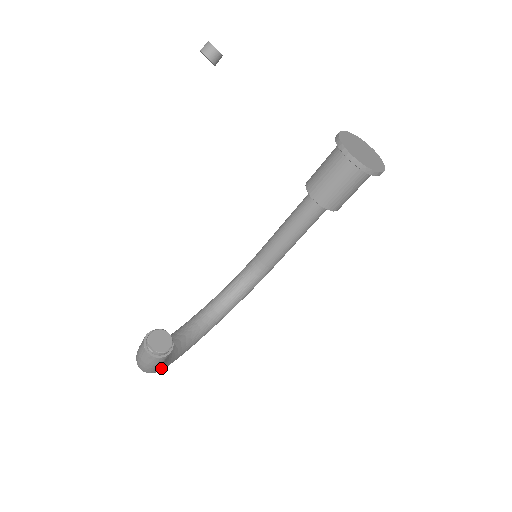
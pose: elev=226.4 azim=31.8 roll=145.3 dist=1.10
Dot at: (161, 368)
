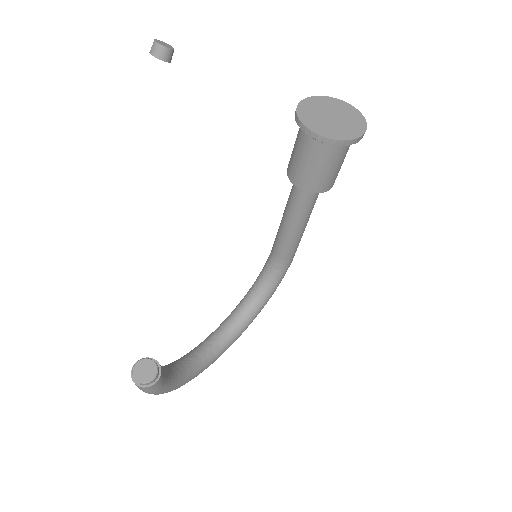
Dot at: (174, 387)
